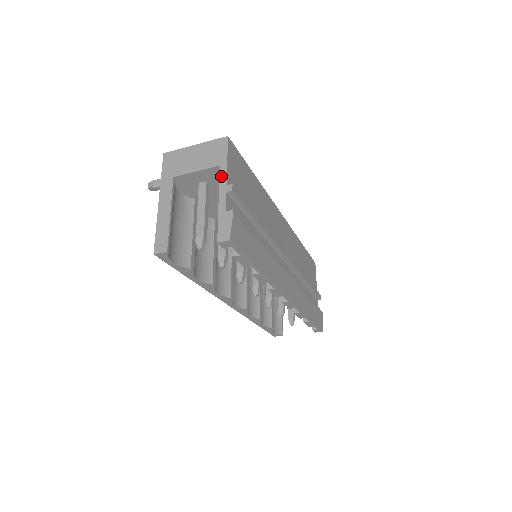
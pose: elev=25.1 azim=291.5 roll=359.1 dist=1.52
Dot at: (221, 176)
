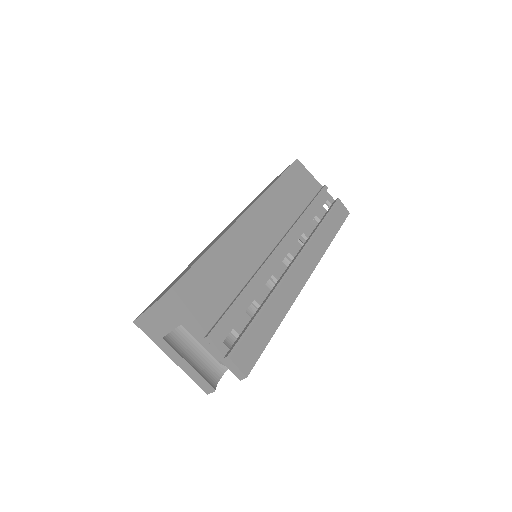
Dot at: (192, 332)
